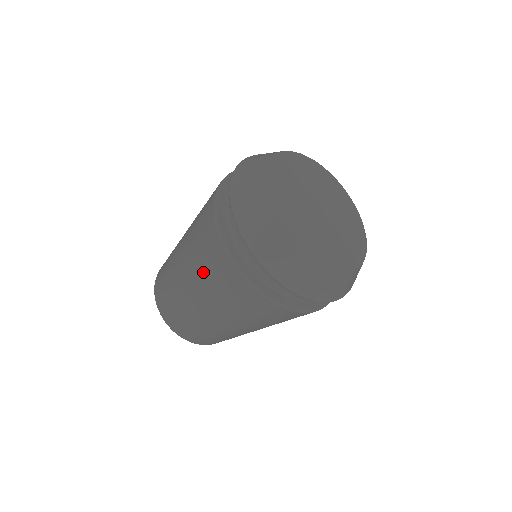
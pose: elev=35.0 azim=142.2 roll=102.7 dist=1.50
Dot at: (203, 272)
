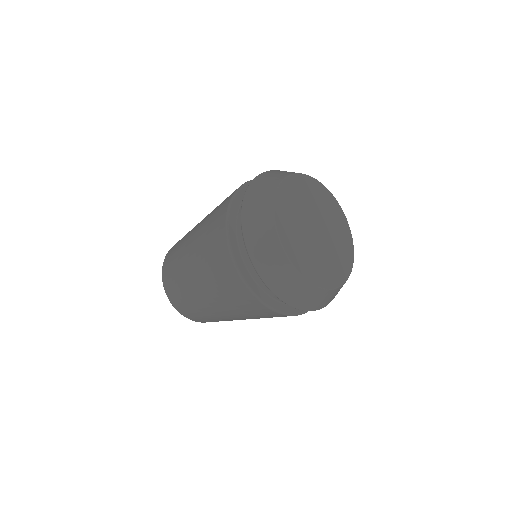
Dot at: (206, 228)
